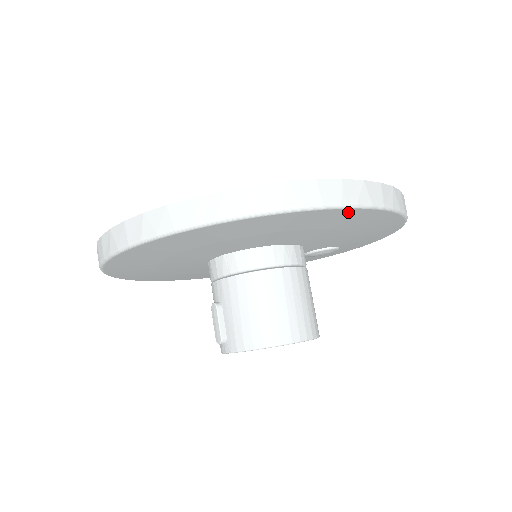
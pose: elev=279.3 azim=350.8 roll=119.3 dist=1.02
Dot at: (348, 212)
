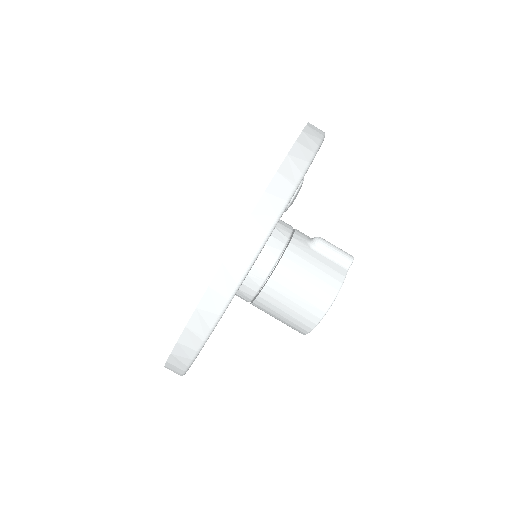
Dot at: occluded
